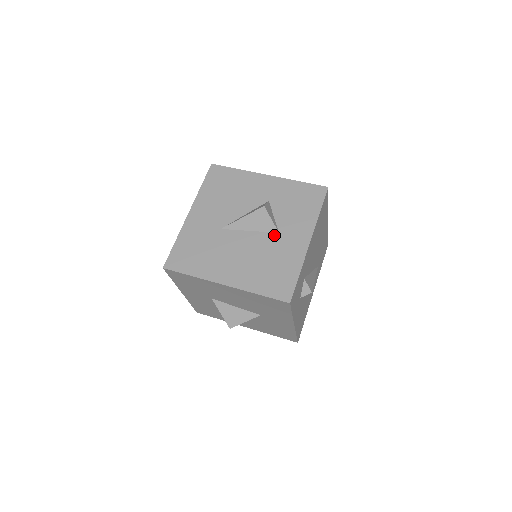
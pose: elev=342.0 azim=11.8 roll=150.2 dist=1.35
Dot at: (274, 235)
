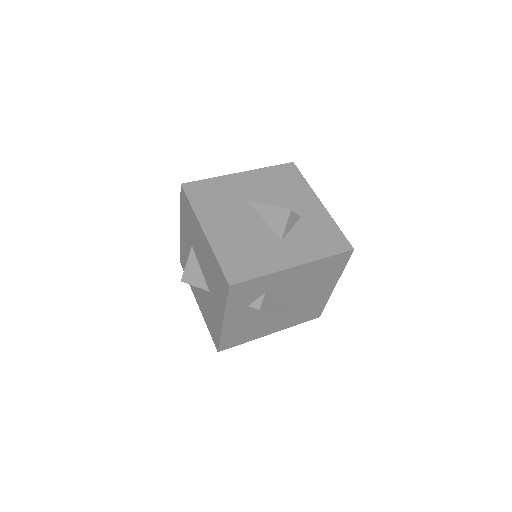
Dot at: (276, 238)
